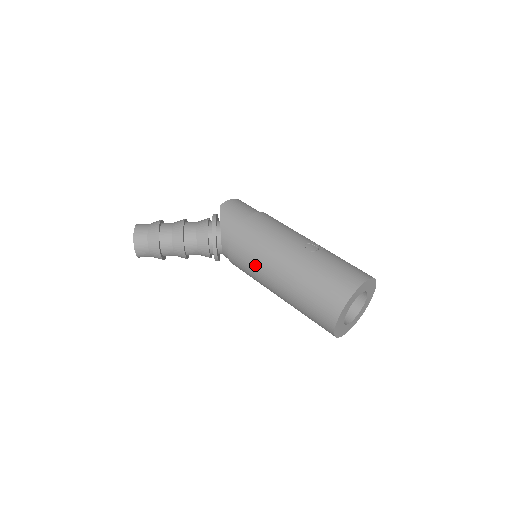
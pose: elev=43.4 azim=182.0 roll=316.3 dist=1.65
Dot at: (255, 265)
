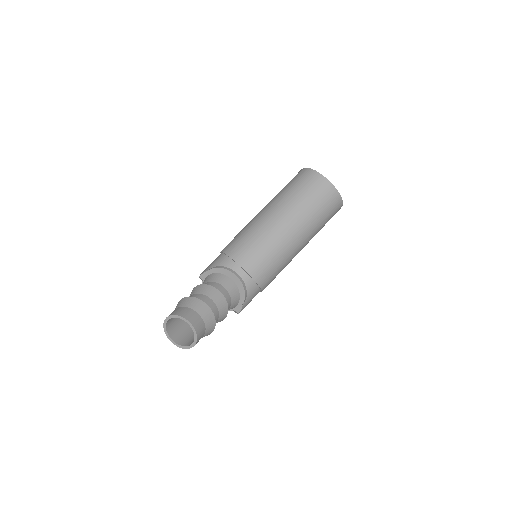
Dot at: (260, 236)
